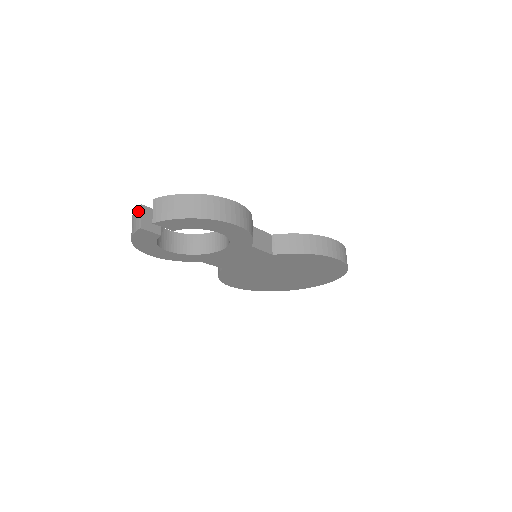
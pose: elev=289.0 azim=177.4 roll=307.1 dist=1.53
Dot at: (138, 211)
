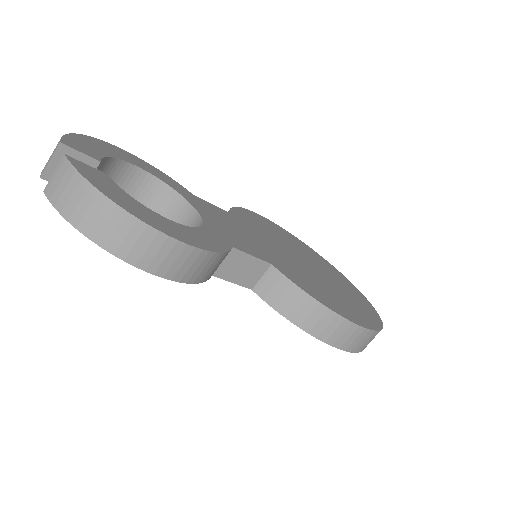
Dot at: (56, 146)
